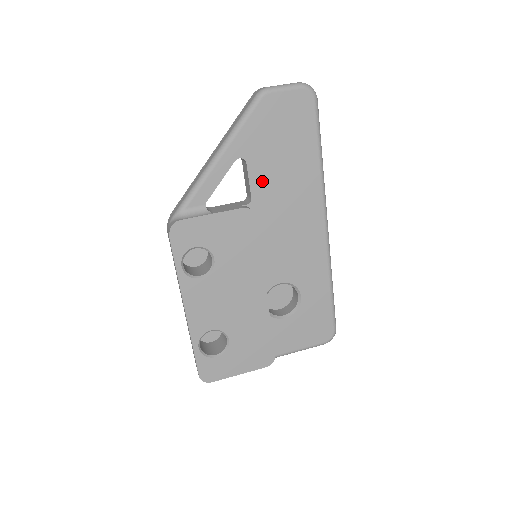
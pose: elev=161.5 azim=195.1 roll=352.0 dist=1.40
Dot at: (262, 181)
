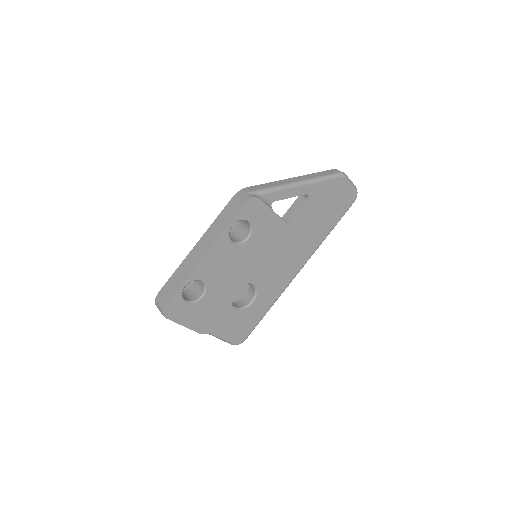
Dot at: (303, 218)
